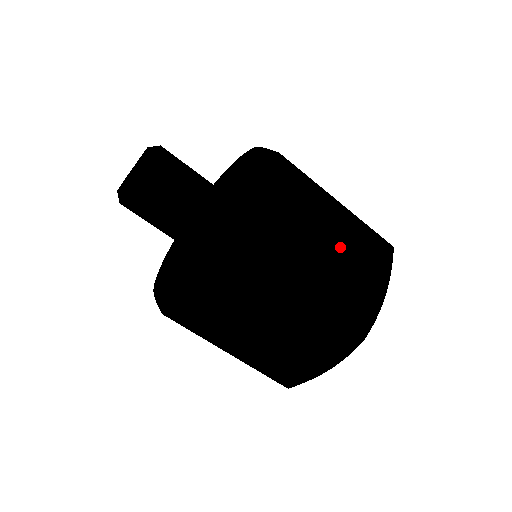
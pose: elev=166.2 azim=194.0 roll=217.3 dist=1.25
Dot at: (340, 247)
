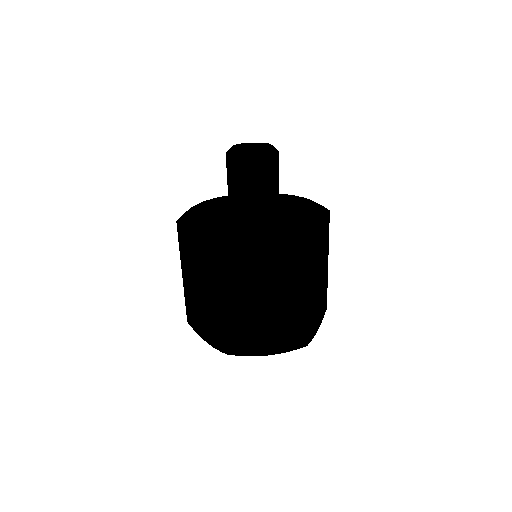
Dot at: (321, 285)
